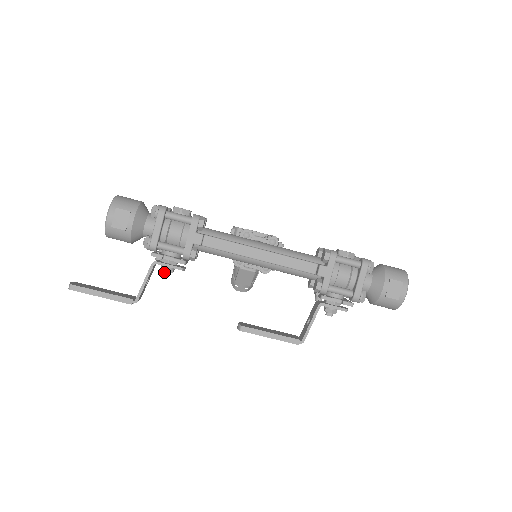
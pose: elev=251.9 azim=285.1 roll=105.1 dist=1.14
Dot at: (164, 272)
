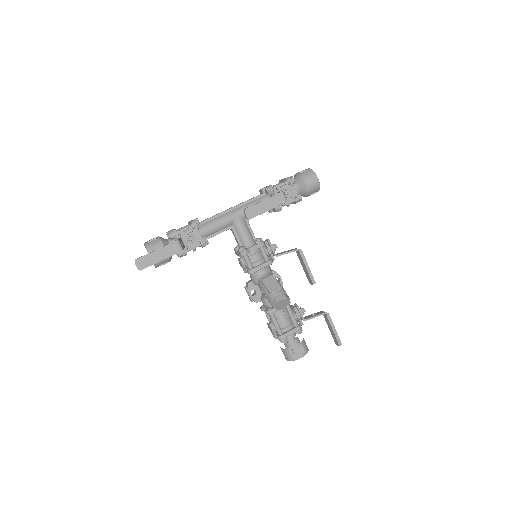
Dot at: (189, 238)
